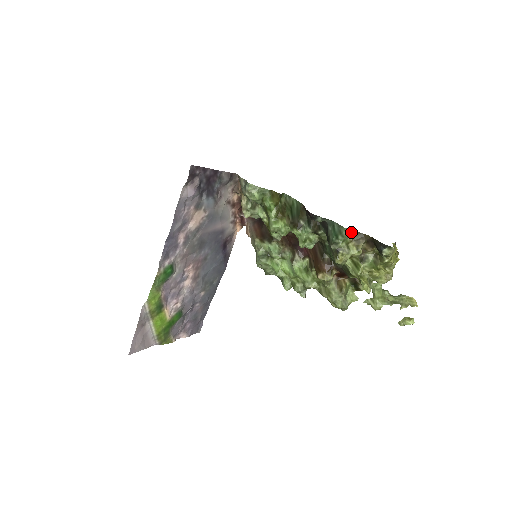
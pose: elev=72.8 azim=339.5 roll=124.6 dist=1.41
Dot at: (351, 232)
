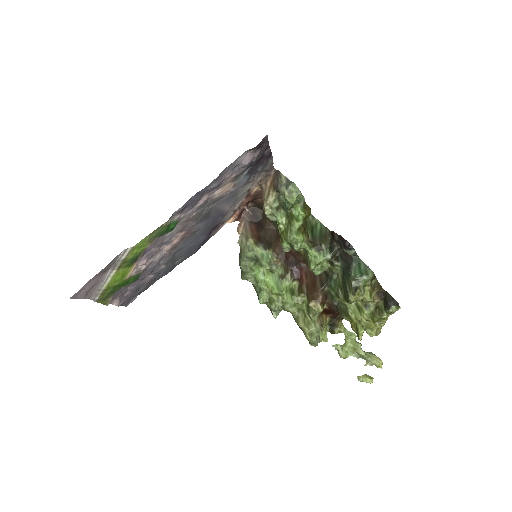
Dot at: (373, 277)
